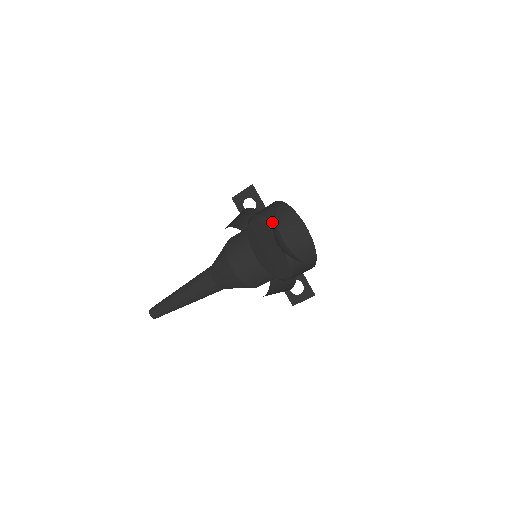
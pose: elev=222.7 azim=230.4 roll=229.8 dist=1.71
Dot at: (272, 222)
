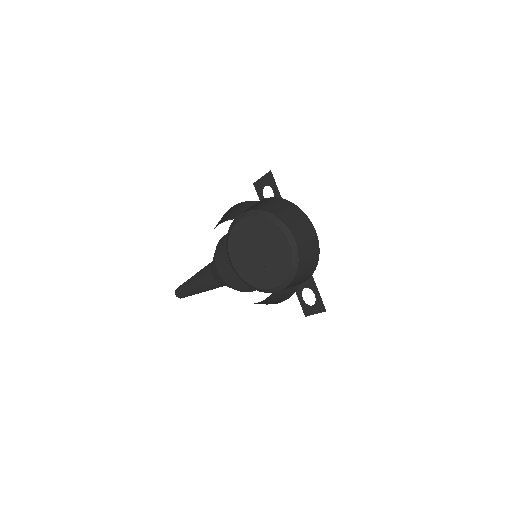
Dot at: (280, 219)
